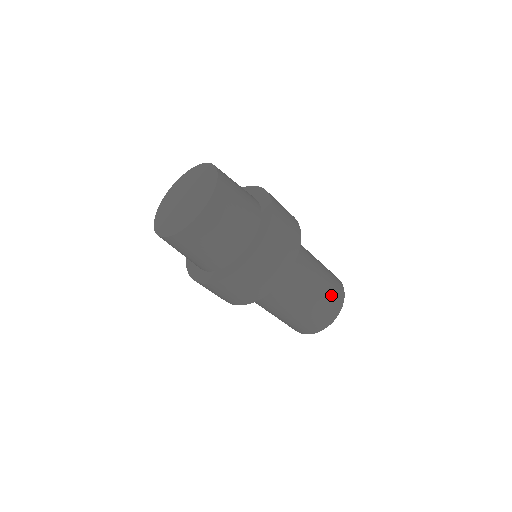
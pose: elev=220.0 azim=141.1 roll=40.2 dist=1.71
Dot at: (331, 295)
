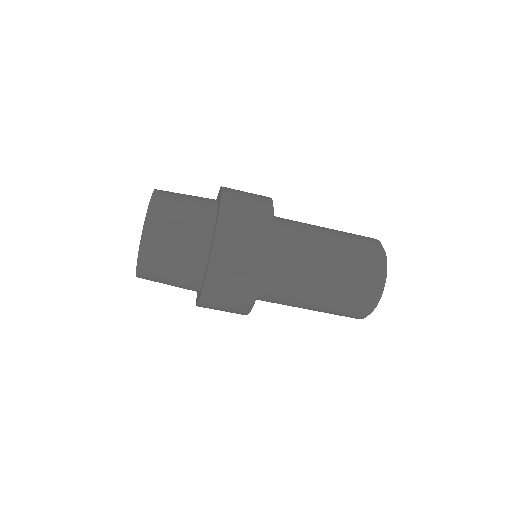
Dot at: (358, 272)
